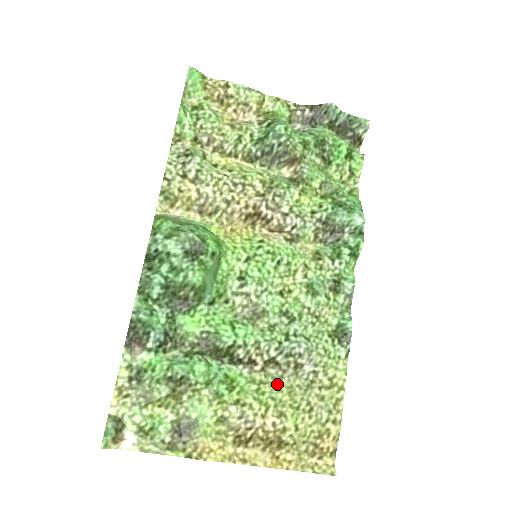
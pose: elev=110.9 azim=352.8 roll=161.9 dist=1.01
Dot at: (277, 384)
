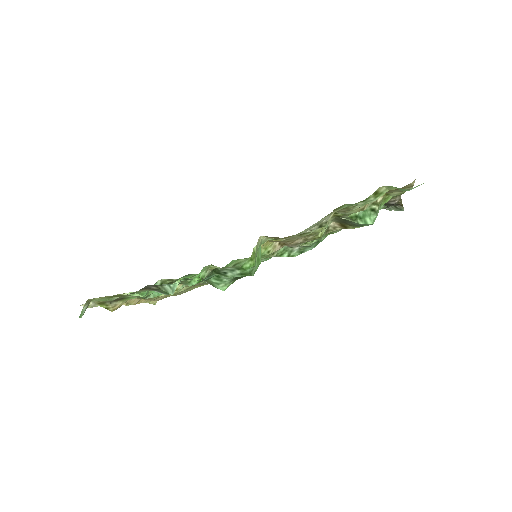
Dot at: occluded
